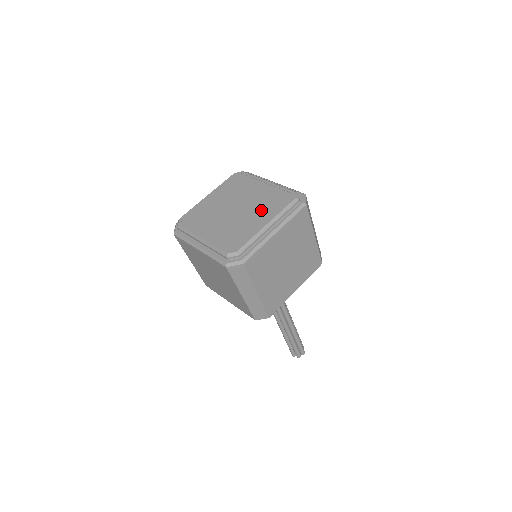
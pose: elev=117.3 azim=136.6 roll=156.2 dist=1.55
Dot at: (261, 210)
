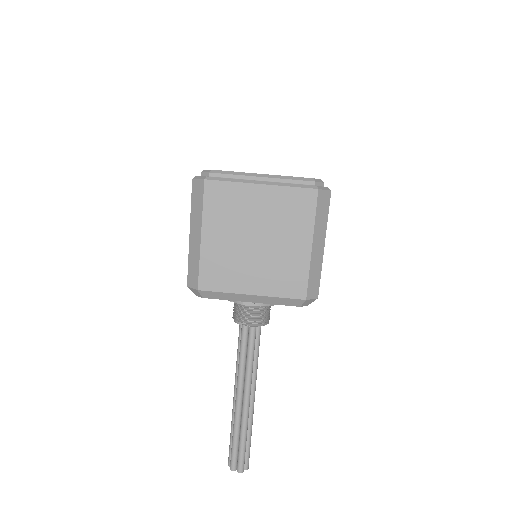
Dot at: occluded
